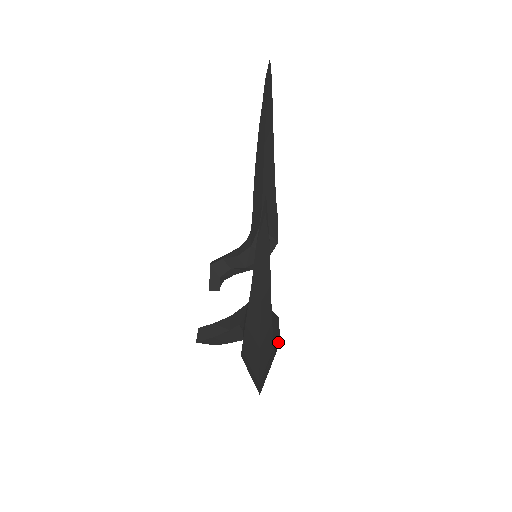
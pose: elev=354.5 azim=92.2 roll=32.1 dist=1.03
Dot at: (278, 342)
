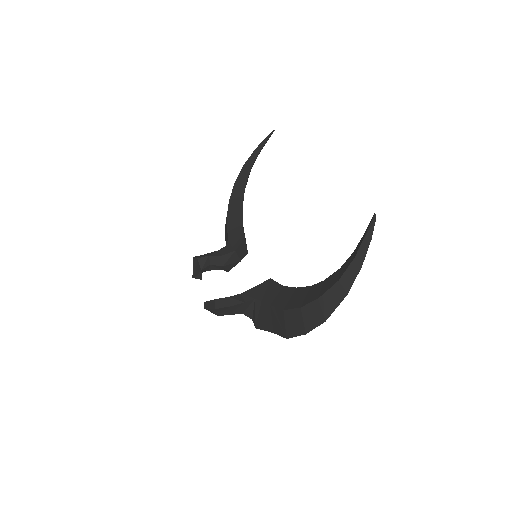
Dot at: occluded
